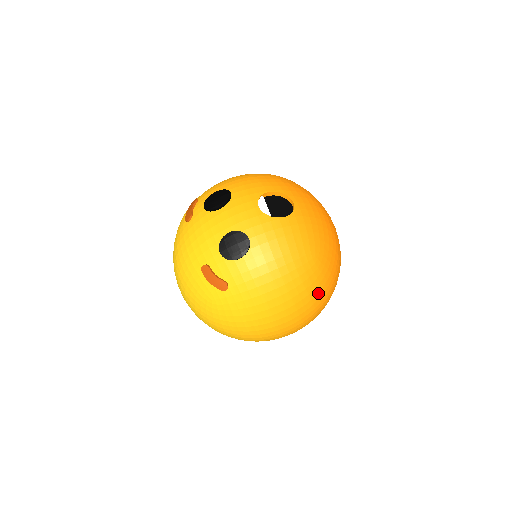
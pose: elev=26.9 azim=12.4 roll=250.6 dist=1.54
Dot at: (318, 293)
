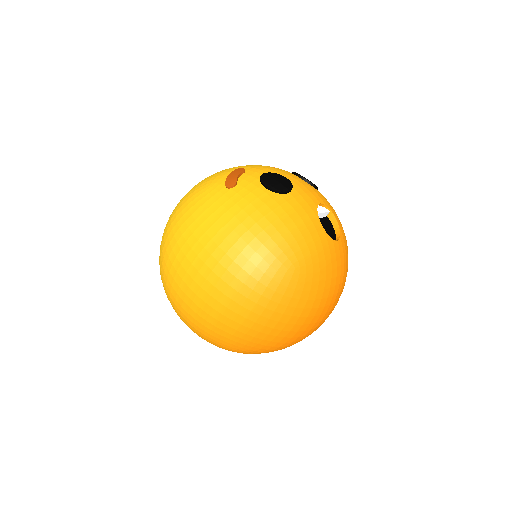
Dot at: (253, 291)
